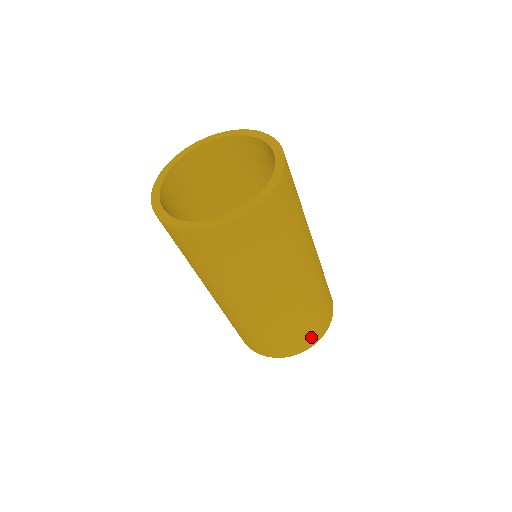
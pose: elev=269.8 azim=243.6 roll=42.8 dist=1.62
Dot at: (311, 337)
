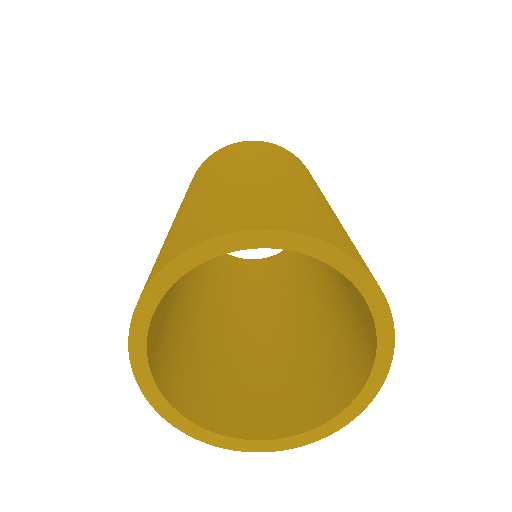
Dot at: occluded
